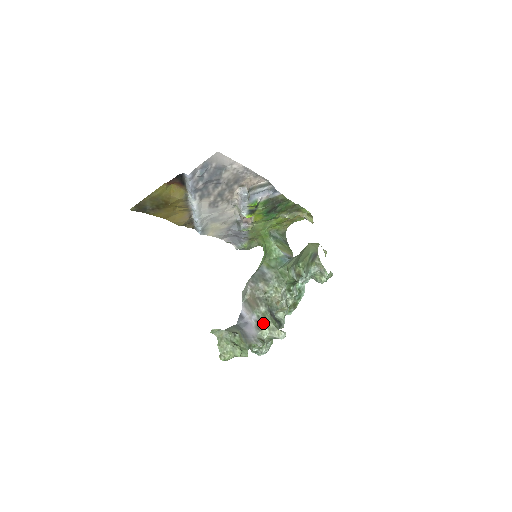
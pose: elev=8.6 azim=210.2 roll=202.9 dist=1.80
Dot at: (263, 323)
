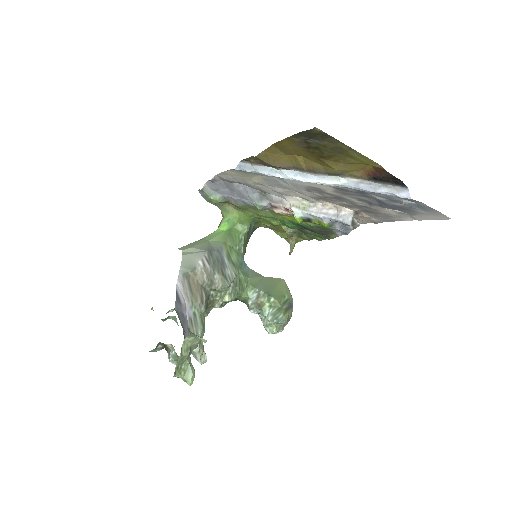
Dot at: (199, 331)
